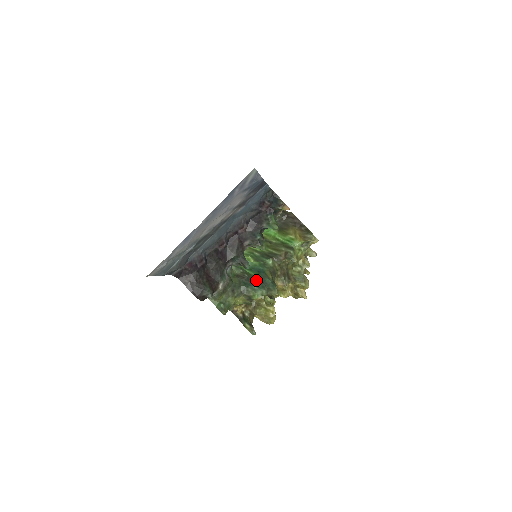
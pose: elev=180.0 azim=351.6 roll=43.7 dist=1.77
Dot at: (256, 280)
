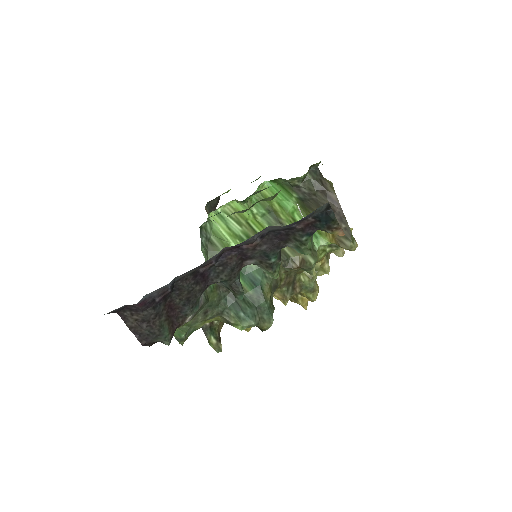
Dot at: (246, 299)
